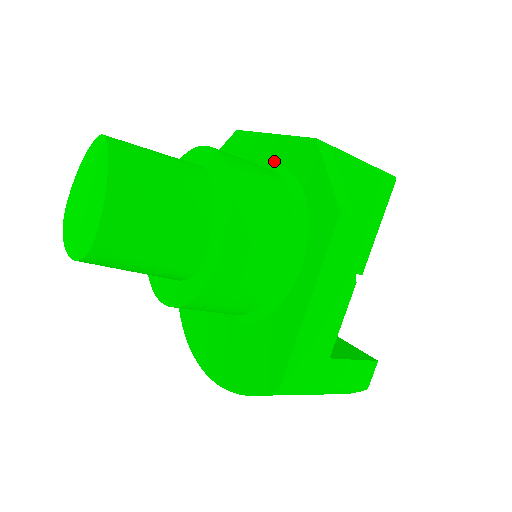
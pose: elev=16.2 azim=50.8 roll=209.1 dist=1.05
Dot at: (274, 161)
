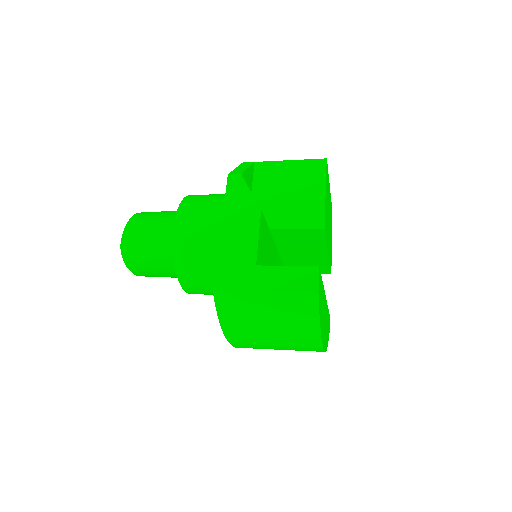
Dot at: occluded
